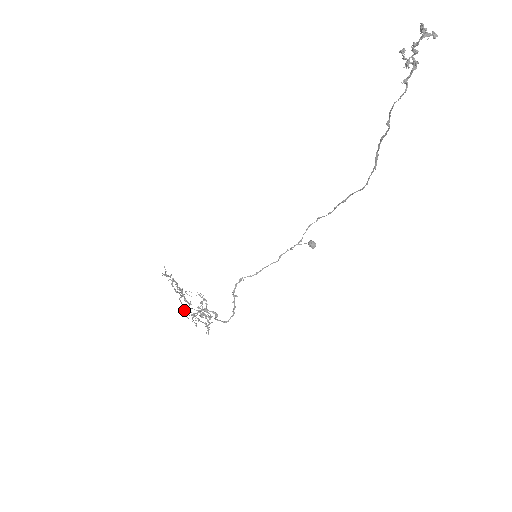
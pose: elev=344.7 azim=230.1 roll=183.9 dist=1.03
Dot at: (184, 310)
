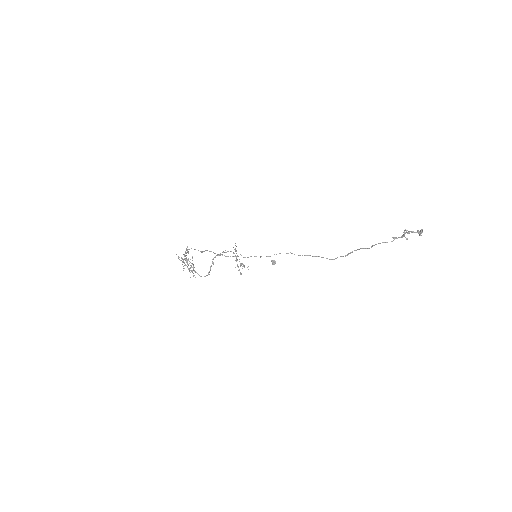
Dot at: occluded
